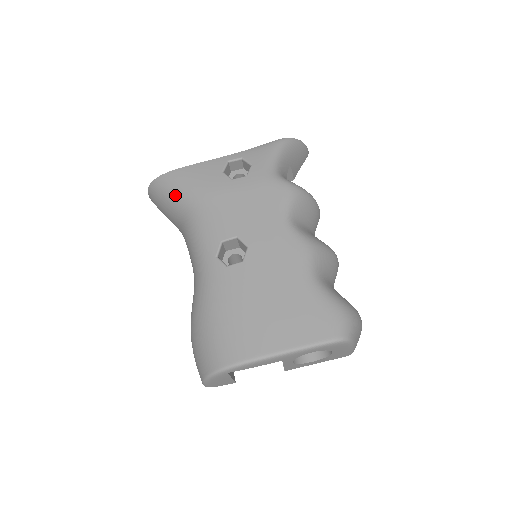
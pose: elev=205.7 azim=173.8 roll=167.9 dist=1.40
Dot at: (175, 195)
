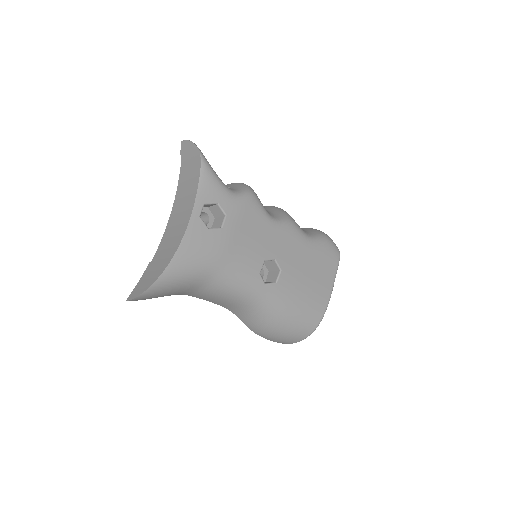
Dot at: (188, 279)
